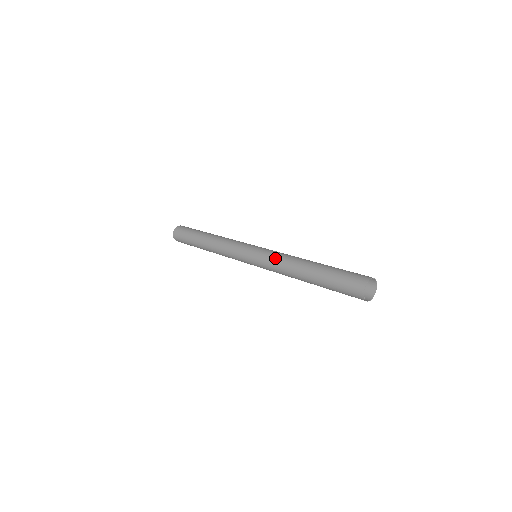
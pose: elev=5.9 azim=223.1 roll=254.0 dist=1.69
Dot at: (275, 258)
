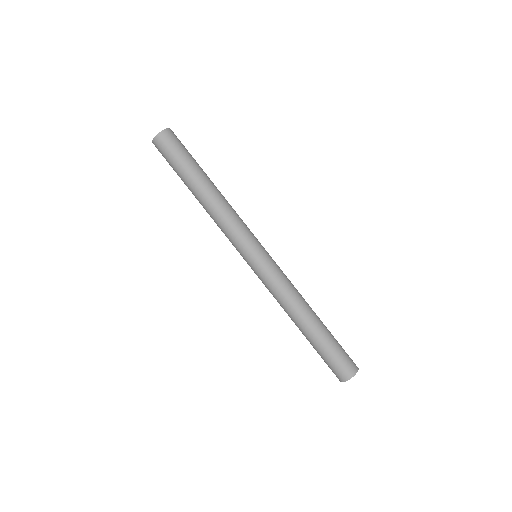
Dot at: (275, 292)
